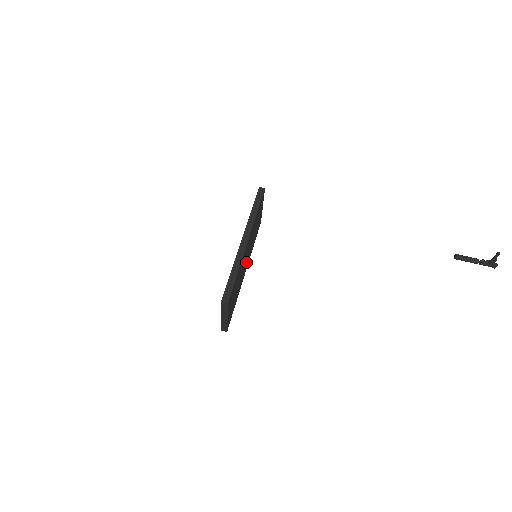
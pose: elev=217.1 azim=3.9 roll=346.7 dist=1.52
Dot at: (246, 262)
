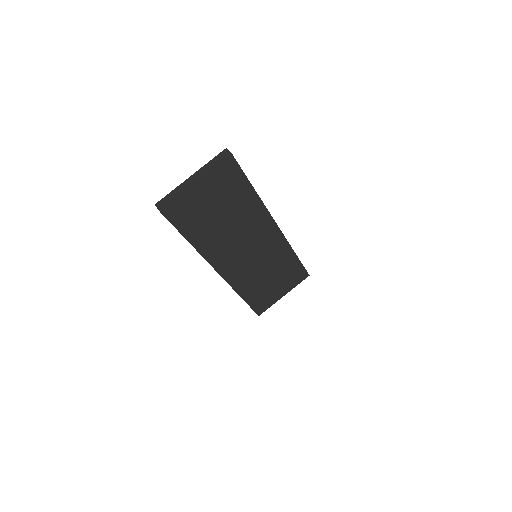
Dot at: (236, 257)
